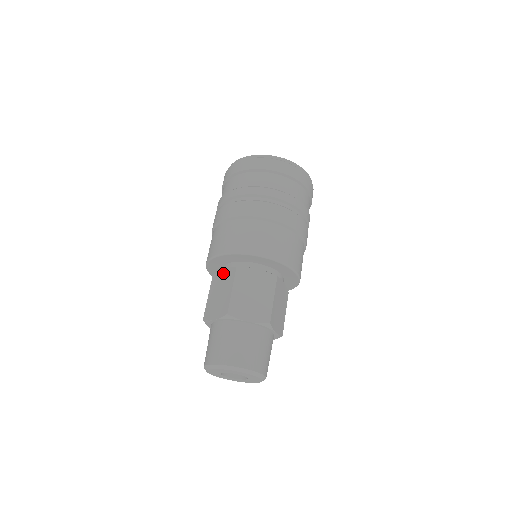
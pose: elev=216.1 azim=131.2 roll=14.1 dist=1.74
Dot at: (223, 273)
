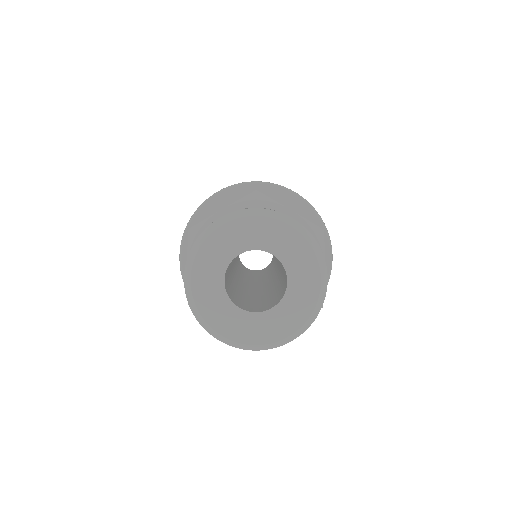
Dot at: occluded
